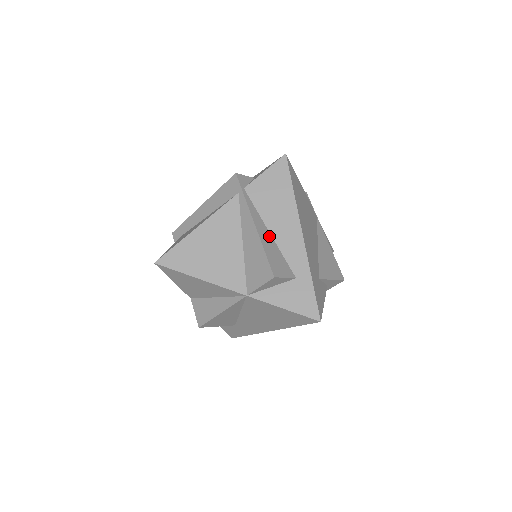
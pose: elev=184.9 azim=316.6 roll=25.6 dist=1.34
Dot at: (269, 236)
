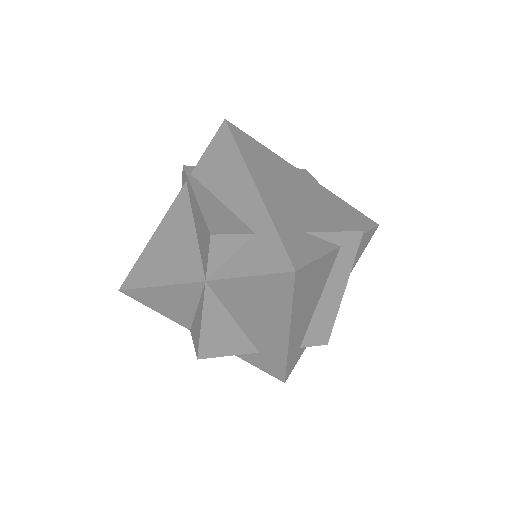
Dot at: (218, 203)
